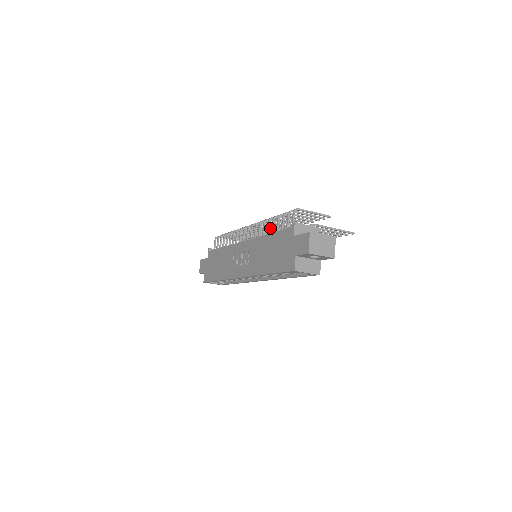
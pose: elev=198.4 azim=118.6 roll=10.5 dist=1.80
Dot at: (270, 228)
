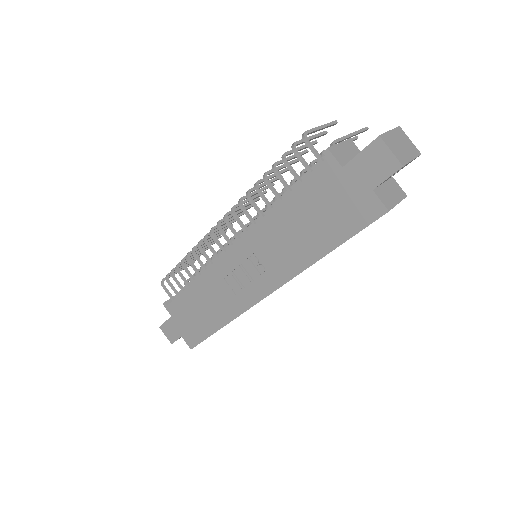
Dot at: (240, 210)
